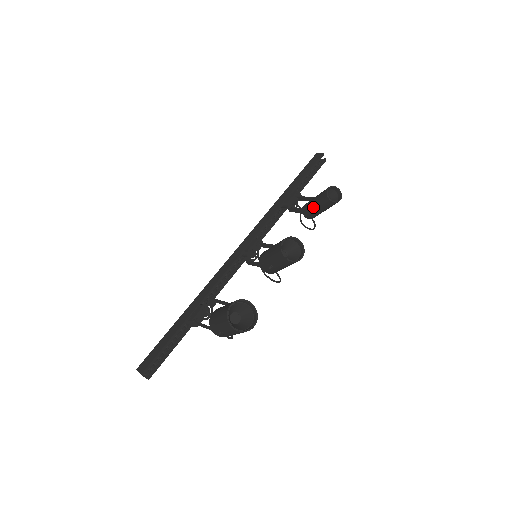
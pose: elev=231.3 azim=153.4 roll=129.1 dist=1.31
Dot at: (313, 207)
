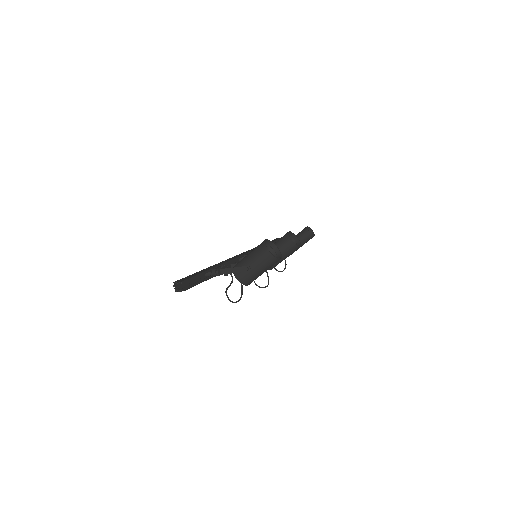
Dot at: occluded
